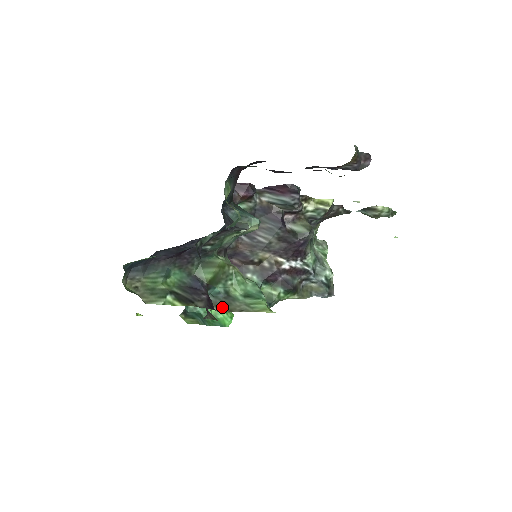
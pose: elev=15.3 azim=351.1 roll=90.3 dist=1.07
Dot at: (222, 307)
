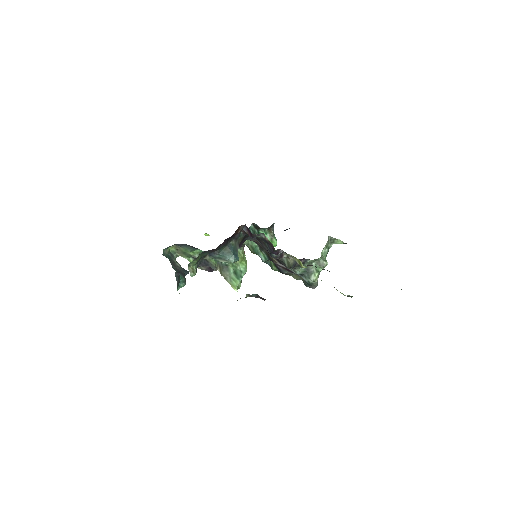
Dot at: (221, 270)
